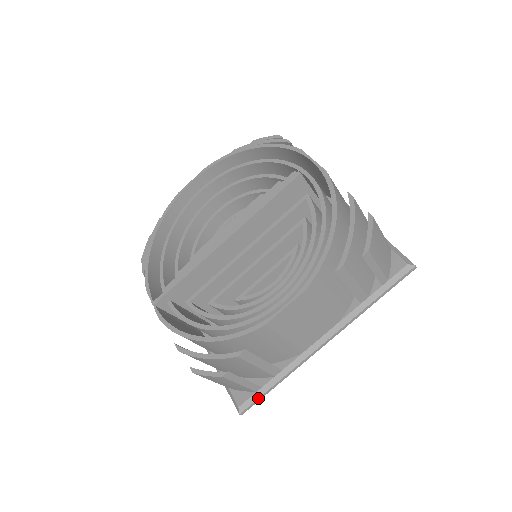
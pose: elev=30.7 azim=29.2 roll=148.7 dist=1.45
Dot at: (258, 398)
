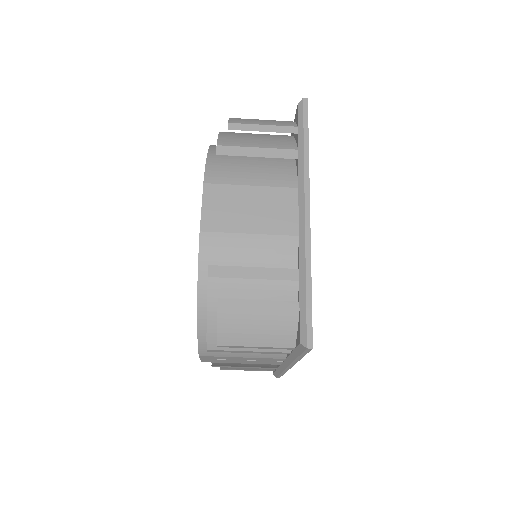
Dot at: (306, 314)
